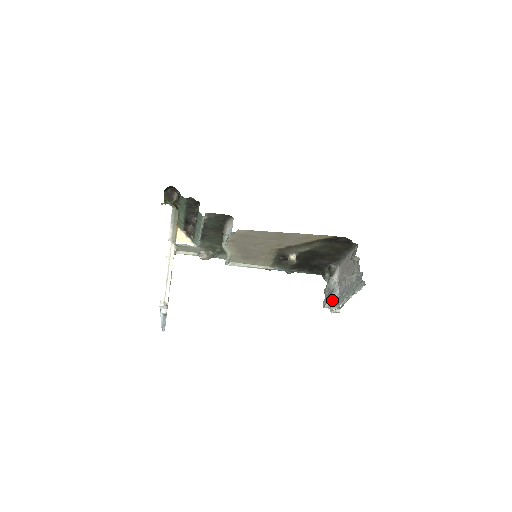
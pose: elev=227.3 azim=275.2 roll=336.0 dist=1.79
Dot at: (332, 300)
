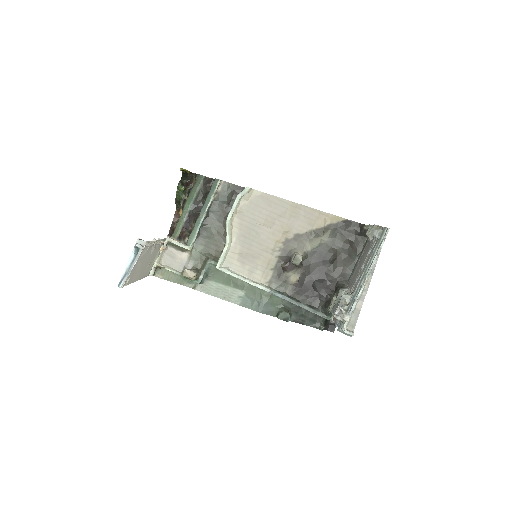
Dot at: (344, 305)
